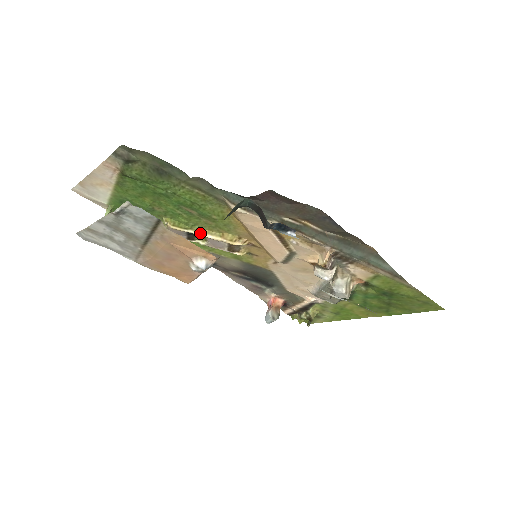
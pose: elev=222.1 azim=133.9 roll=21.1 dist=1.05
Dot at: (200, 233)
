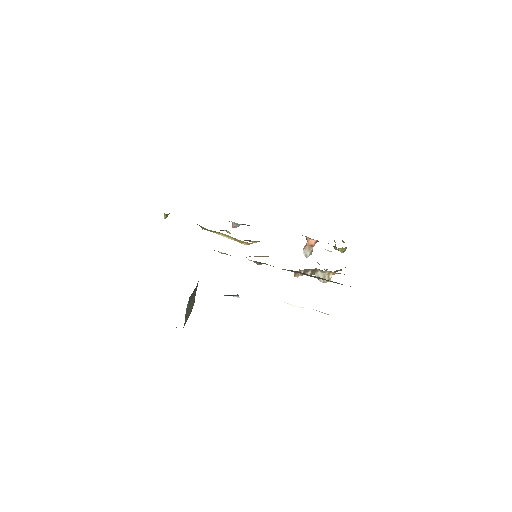
Dot at: (221, 234)
